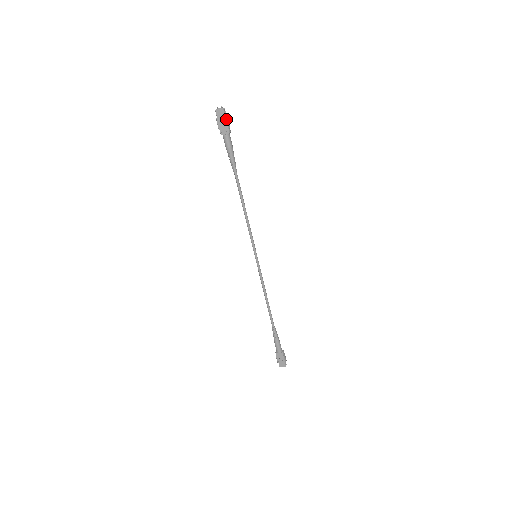
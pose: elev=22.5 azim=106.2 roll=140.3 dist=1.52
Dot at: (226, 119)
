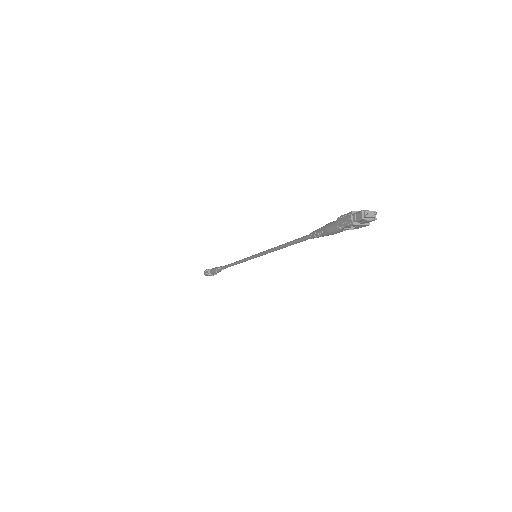
Dot at: (366, 225)
